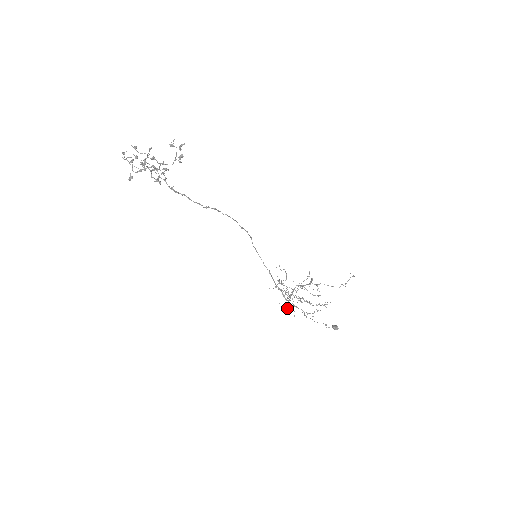
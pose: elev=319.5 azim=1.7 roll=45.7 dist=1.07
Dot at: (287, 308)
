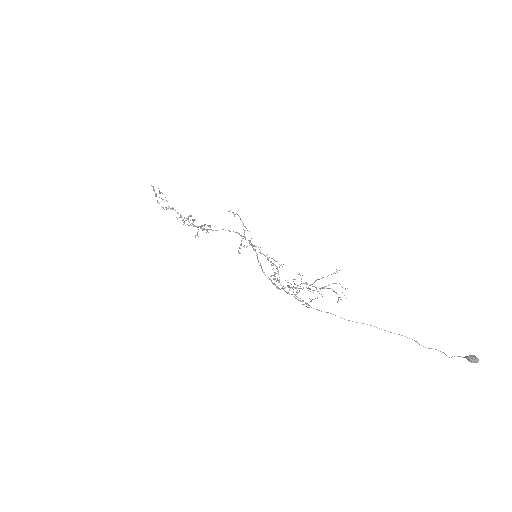
Dot at: (306, 306)
